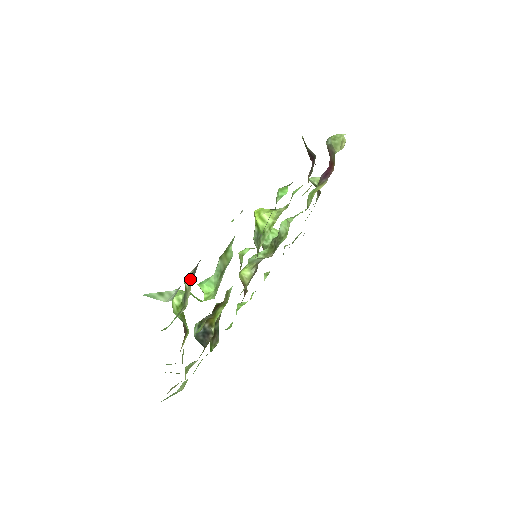
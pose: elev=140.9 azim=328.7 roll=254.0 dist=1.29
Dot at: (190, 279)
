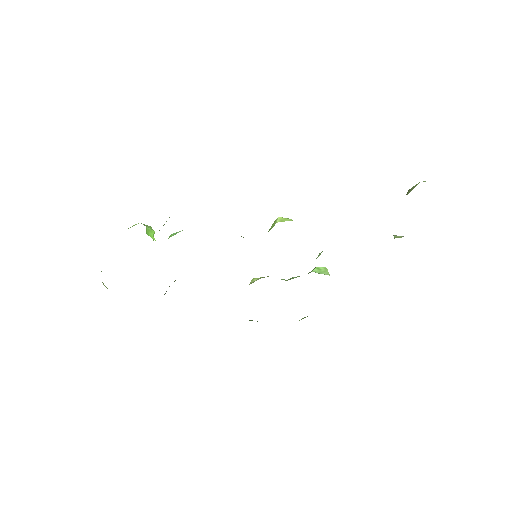
Dot at: occluded
